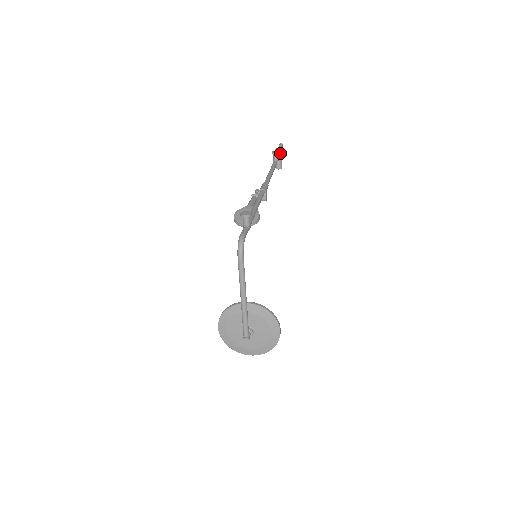
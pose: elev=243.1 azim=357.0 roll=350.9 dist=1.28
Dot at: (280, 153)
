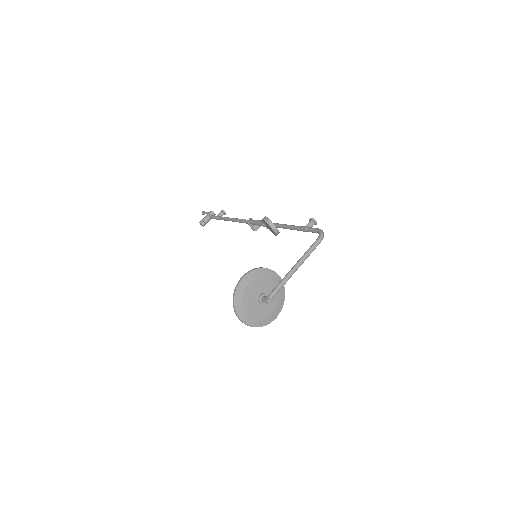
Dot at: occluded
